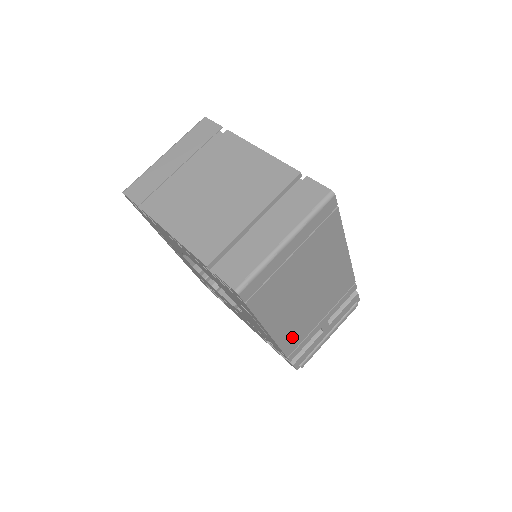
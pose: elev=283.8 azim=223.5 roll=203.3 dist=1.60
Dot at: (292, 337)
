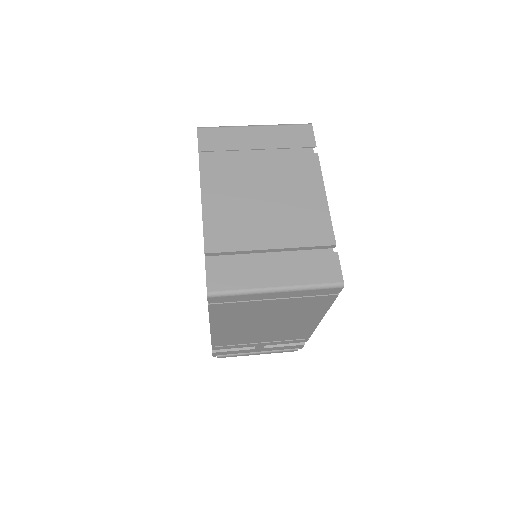
Dot at: (227, 339)
